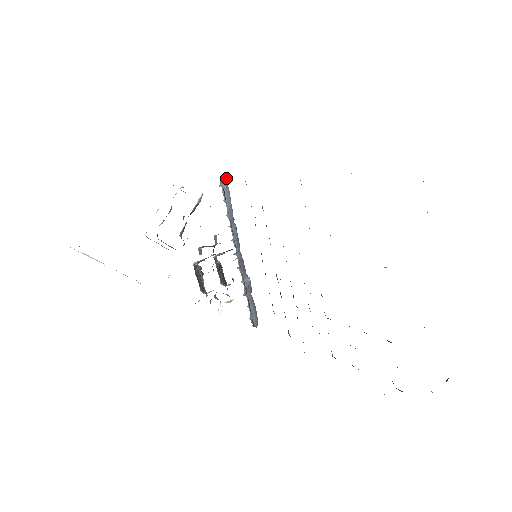
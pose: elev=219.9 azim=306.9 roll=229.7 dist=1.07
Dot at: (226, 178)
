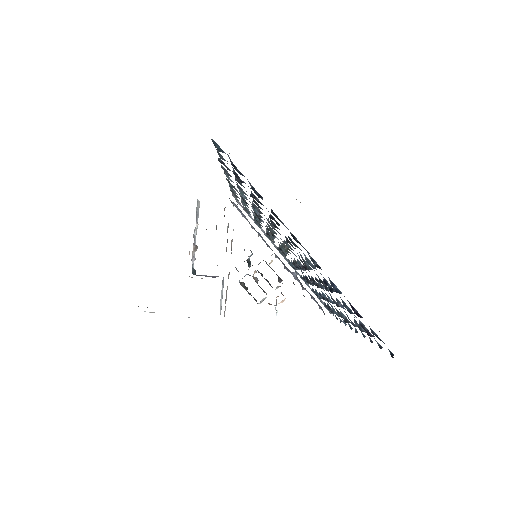
Dot at: (229, 198)
